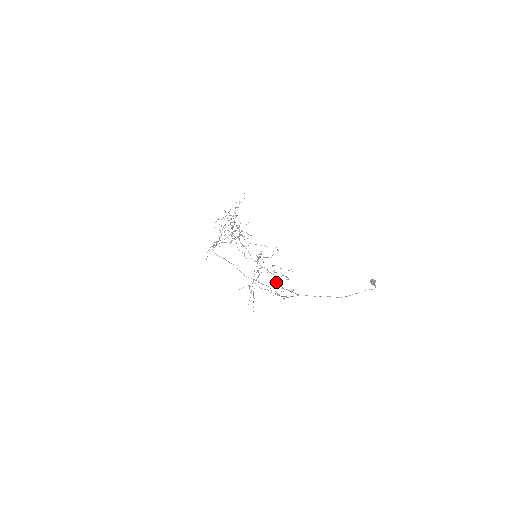
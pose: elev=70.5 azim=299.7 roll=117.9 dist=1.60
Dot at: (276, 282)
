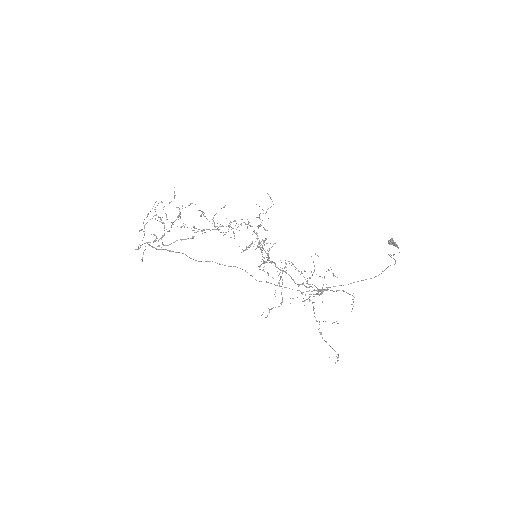
Dot at: occluded
